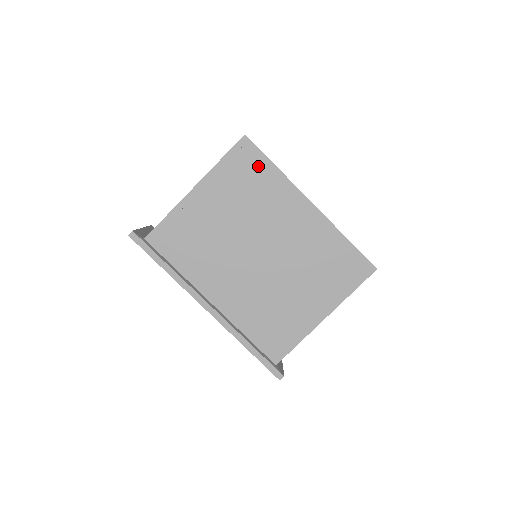
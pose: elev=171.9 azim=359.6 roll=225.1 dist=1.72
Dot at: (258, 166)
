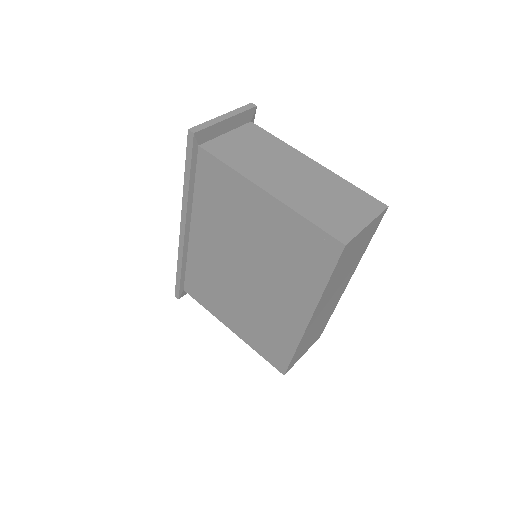
Dot at: (319, 264)
